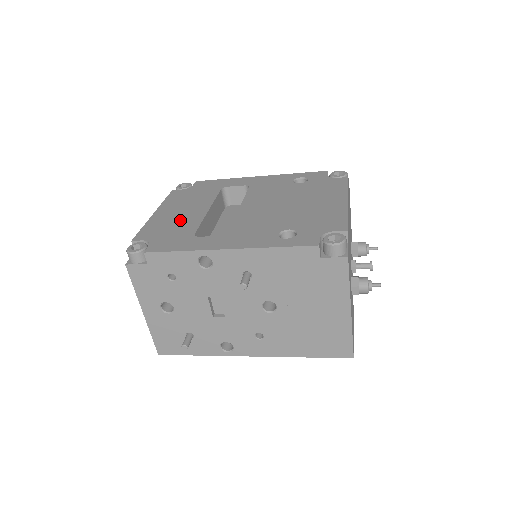
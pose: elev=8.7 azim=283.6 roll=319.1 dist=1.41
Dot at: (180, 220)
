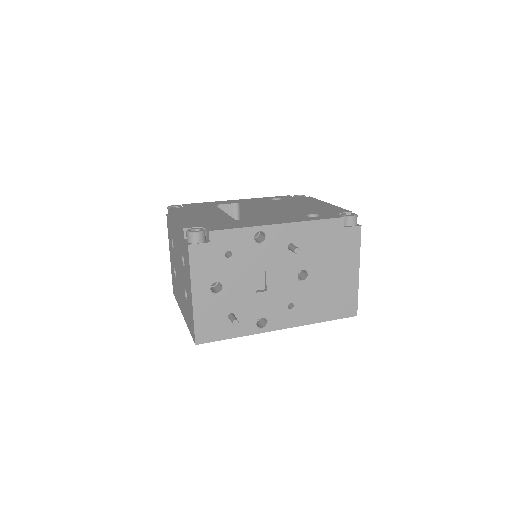
Dot at: (210, 218)
